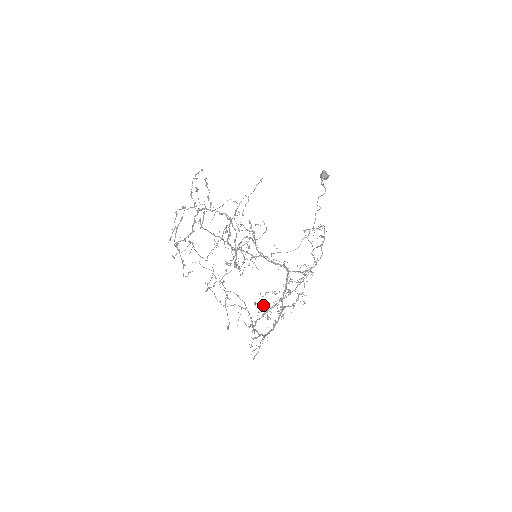
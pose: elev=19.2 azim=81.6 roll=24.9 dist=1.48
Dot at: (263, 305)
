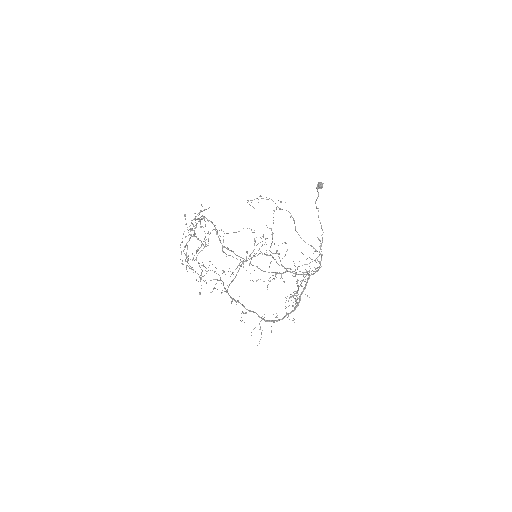
Dot at: occluded
